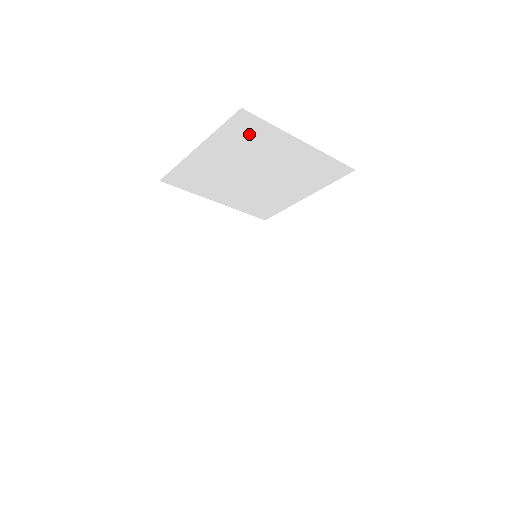
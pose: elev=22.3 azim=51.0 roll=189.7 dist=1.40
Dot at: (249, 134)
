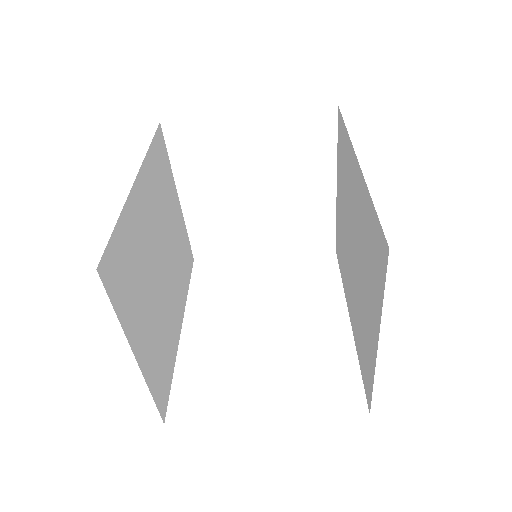
Dot at: (309, 139)
